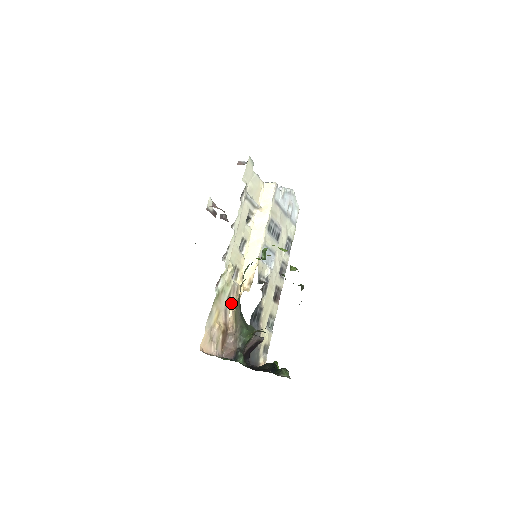
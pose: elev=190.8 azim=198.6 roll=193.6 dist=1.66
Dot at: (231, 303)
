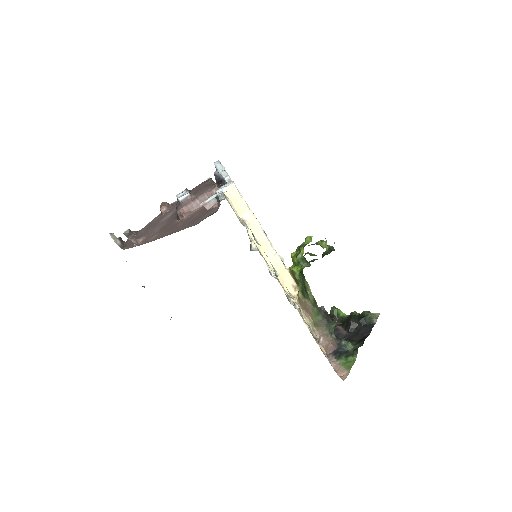
Dot at: occluded
